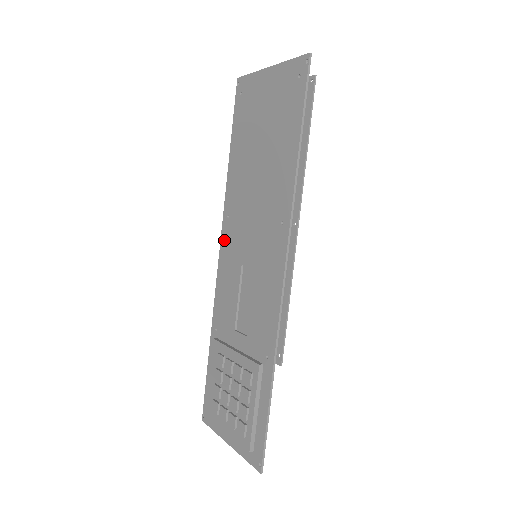
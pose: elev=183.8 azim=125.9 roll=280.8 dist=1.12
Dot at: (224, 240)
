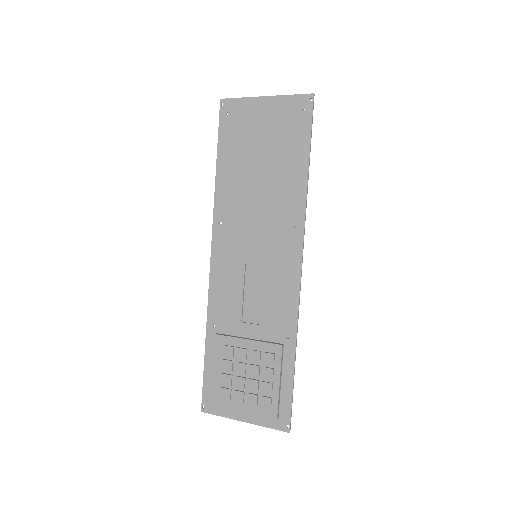
Dot at: (217, 244)
